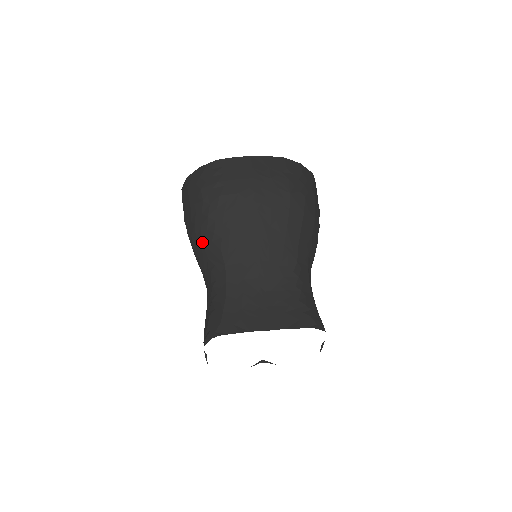
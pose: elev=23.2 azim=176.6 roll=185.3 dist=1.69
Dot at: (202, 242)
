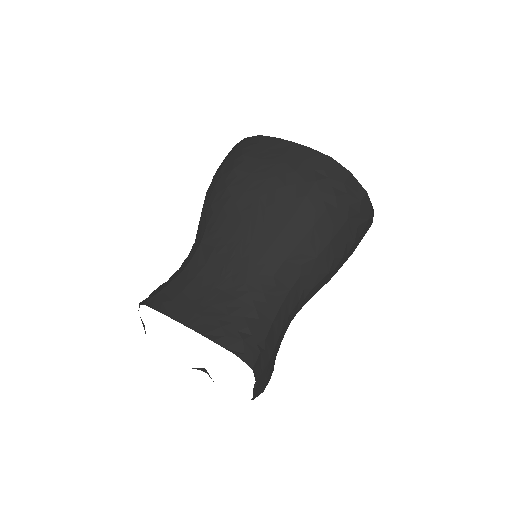
Dot at: (202, 212)
